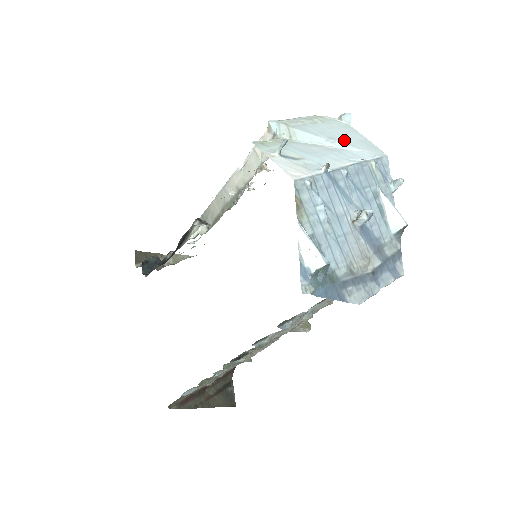
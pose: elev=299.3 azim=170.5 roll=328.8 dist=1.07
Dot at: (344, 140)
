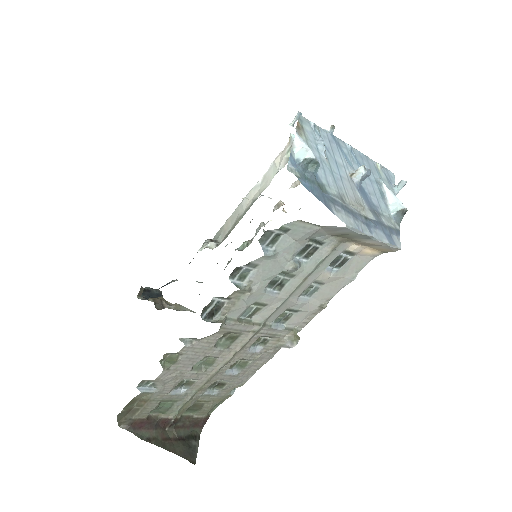
Dot at: occluded
